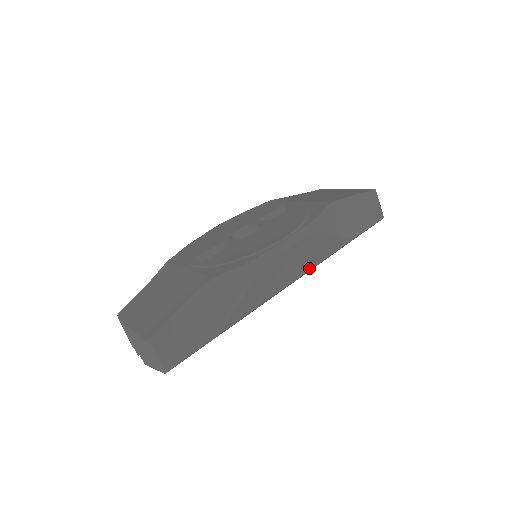
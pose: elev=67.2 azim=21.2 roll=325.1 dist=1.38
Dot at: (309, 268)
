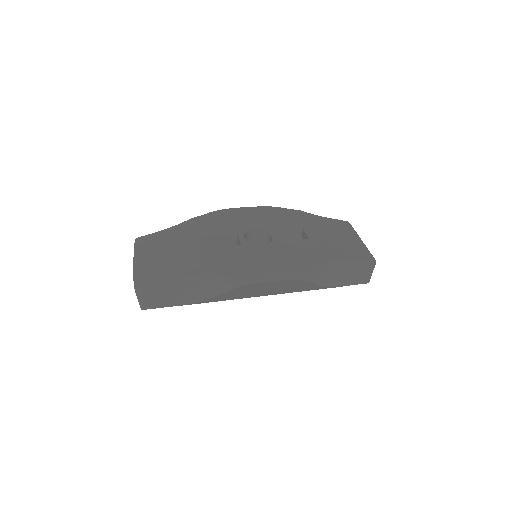
Dot at: (284, 293)
